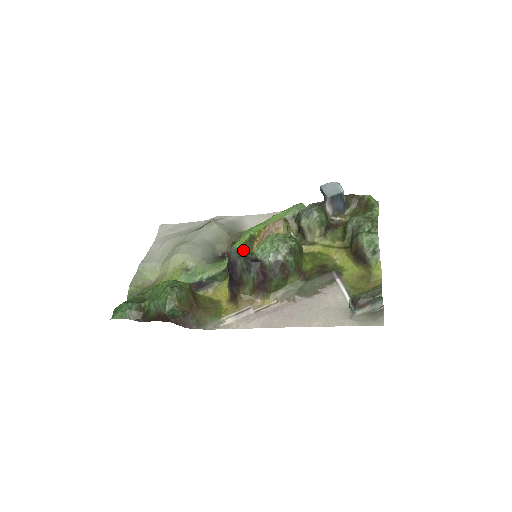
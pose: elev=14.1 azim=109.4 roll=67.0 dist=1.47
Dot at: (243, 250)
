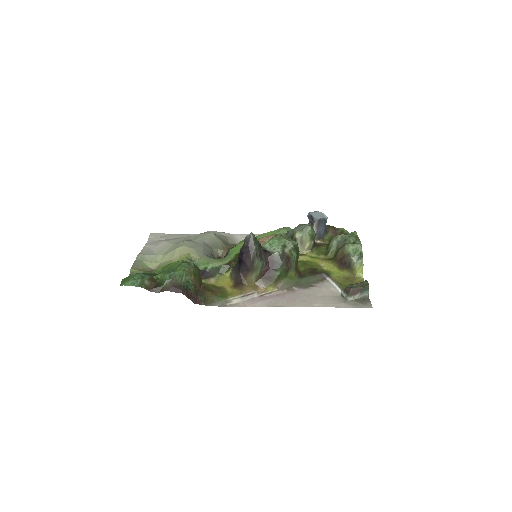
Dot at: occluded
